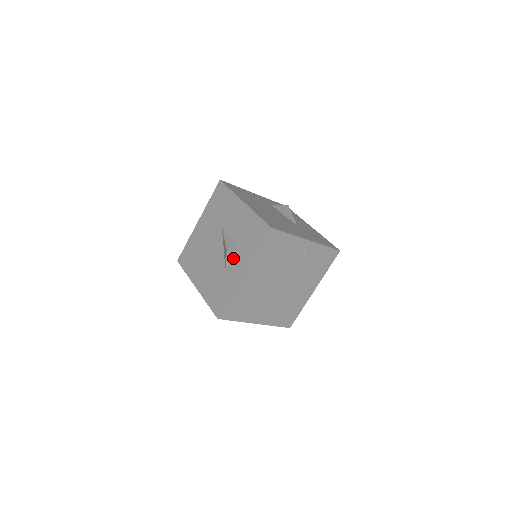
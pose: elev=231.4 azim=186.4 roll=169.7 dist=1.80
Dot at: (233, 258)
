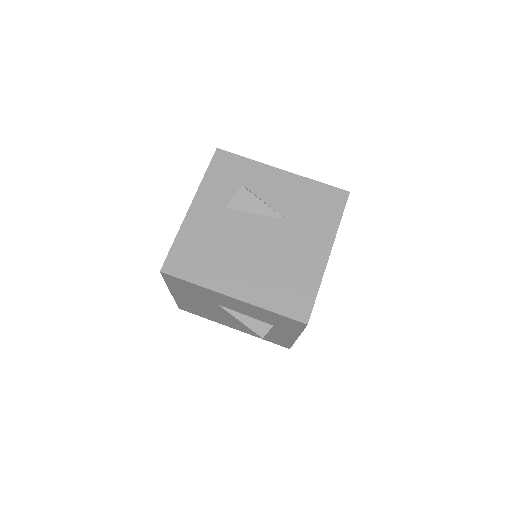
Dot at: occluded
